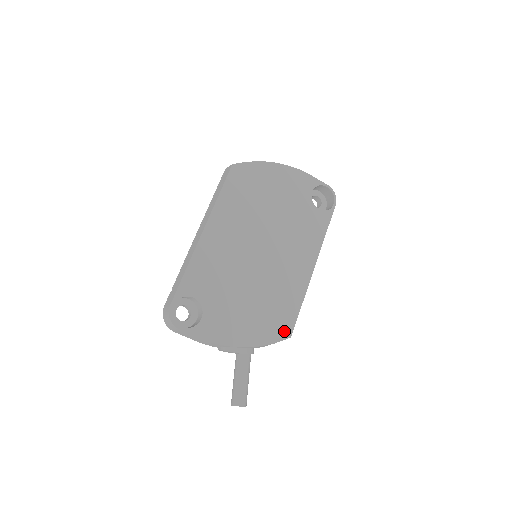
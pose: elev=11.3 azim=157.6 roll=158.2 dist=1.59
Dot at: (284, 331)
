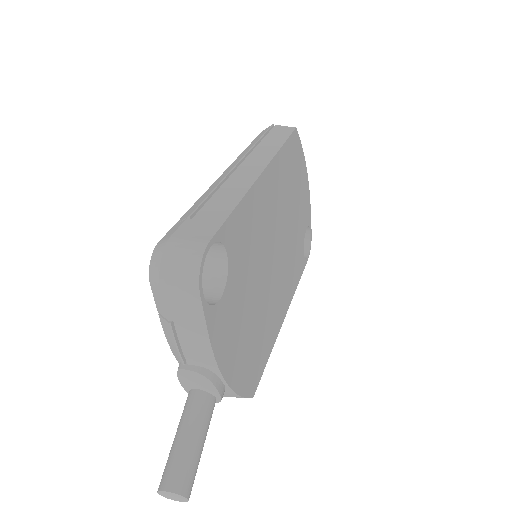
Dot at: (253, 384)
